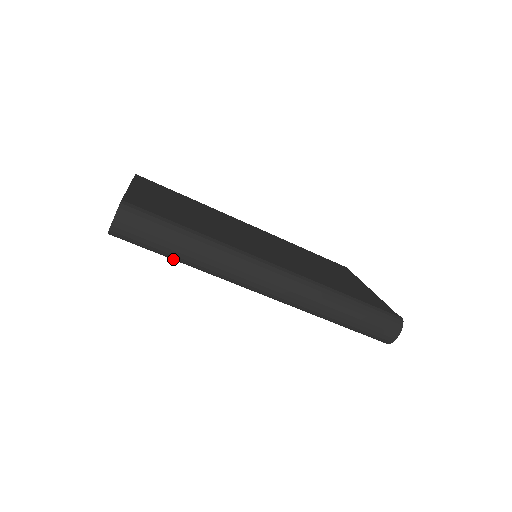
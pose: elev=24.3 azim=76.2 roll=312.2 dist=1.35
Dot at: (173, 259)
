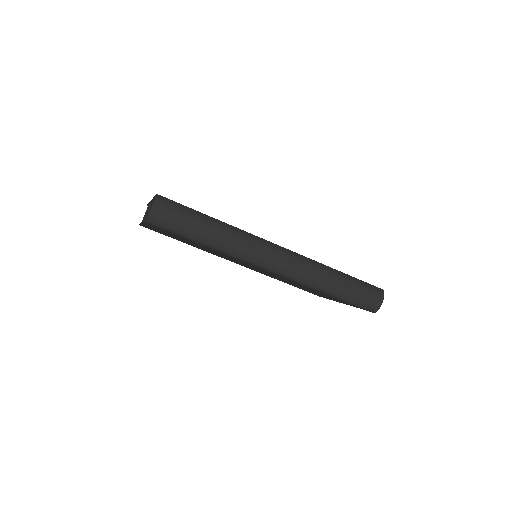
Dot at: (198, 242)
